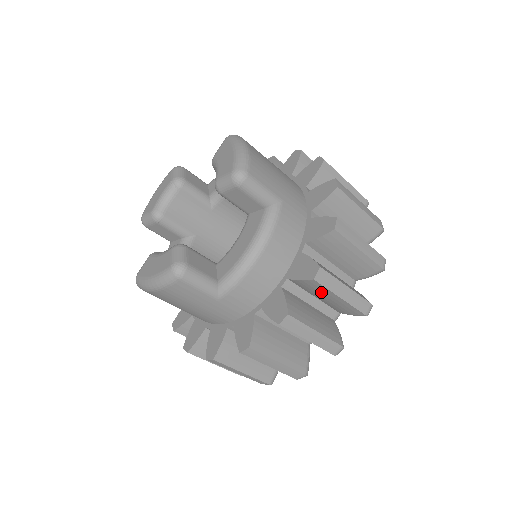
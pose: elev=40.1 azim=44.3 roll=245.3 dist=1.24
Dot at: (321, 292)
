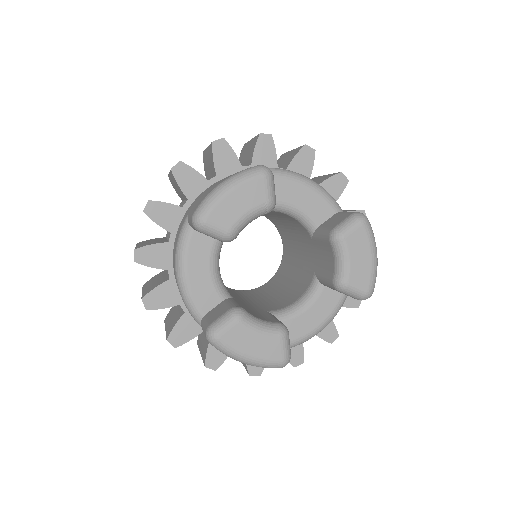
Dot at: occluded
